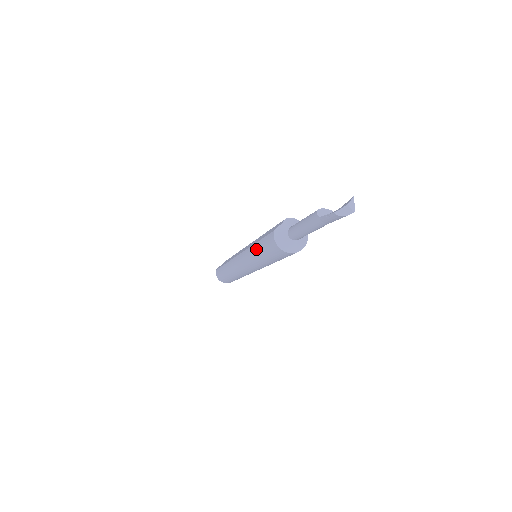
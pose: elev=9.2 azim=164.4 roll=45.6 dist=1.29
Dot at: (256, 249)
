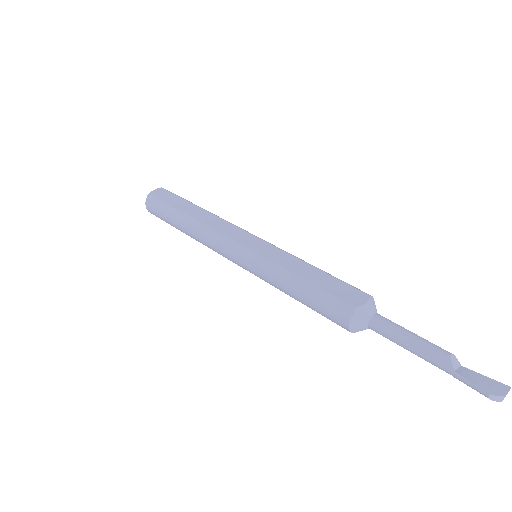
Dot at: (294, 283)
